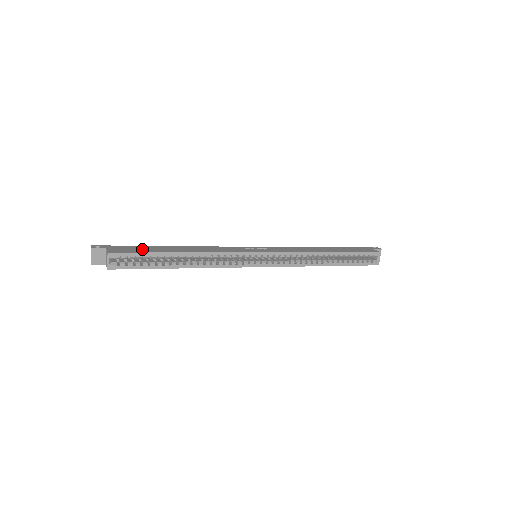
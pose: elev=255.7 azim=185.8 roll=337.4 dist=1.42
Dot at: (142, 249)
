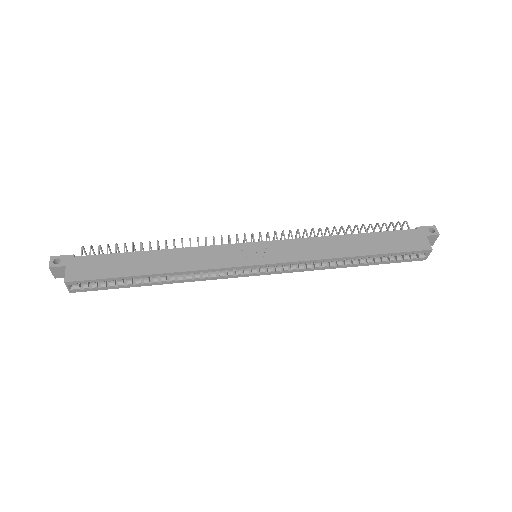
Dot at: (108, 266)
